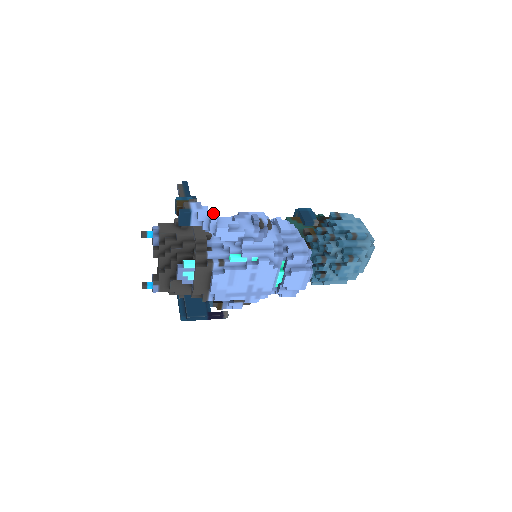
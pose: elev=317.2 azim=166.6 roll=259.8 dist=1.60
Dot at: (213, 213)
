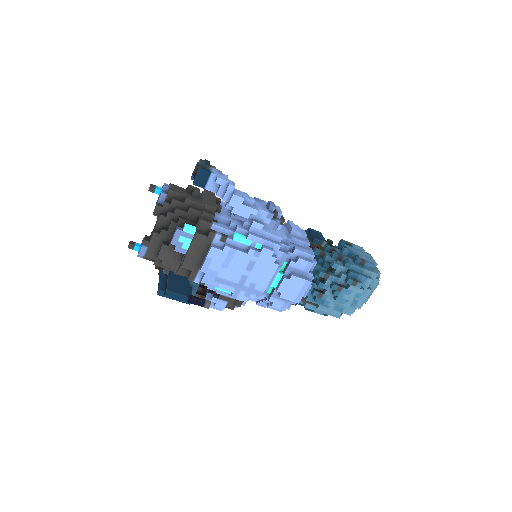
Dot at: (232, 181)
